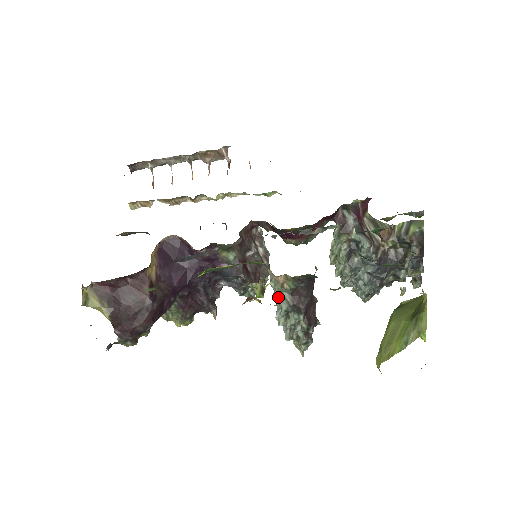
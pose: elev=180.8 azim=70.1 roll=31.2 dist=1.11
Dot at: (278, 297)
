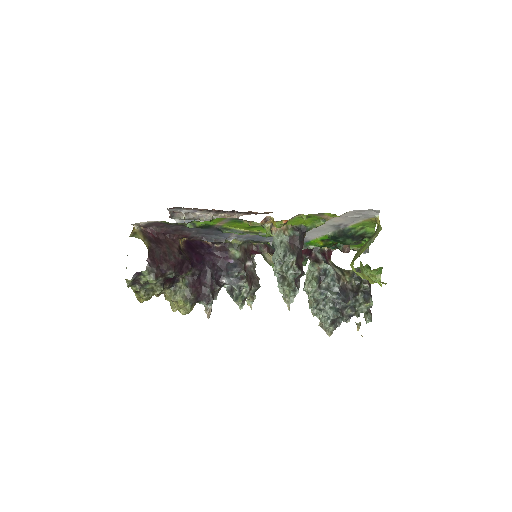
Dot at: (279, 244)
